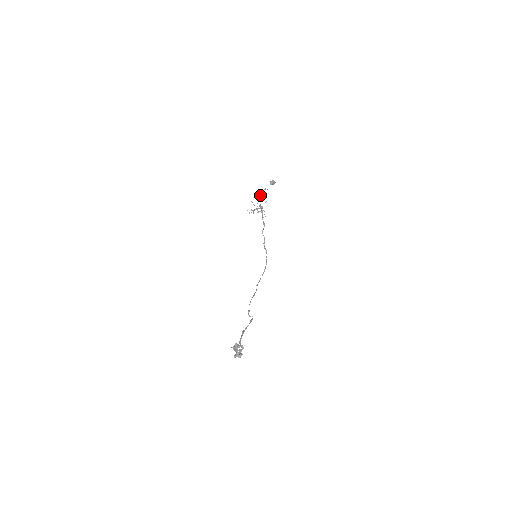
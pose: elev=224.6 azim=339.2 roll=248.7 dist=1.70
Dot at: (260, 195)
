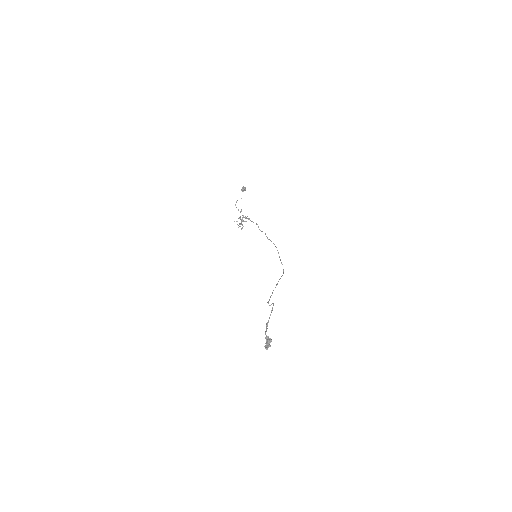
Dot at: occluded
